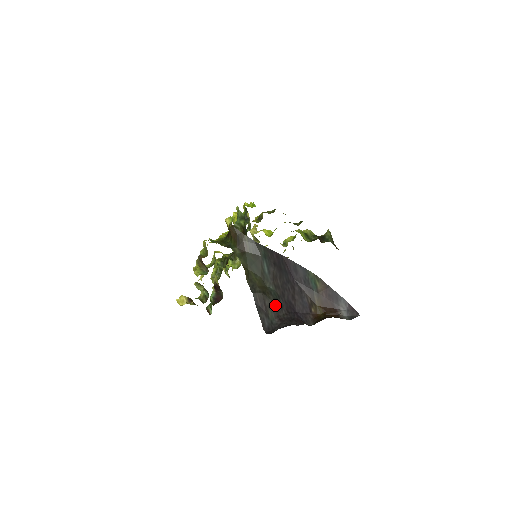
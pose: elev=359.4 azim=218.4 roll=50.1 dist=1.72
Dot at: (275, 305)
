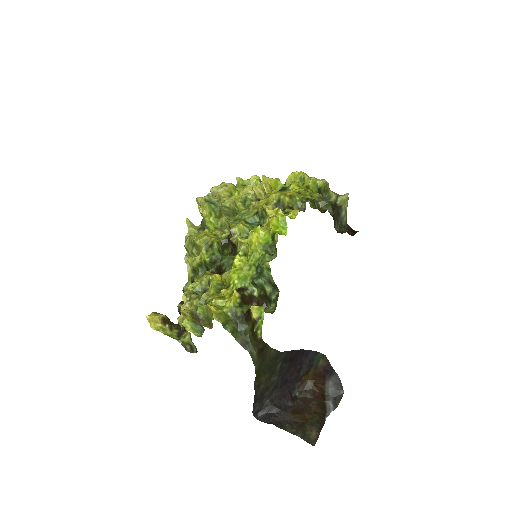
Dot at: (272, 391)
